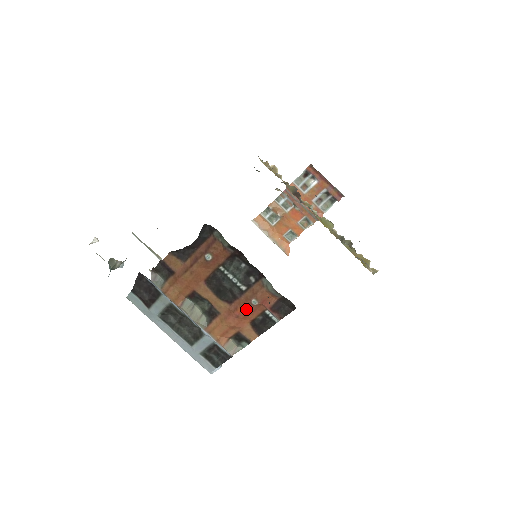
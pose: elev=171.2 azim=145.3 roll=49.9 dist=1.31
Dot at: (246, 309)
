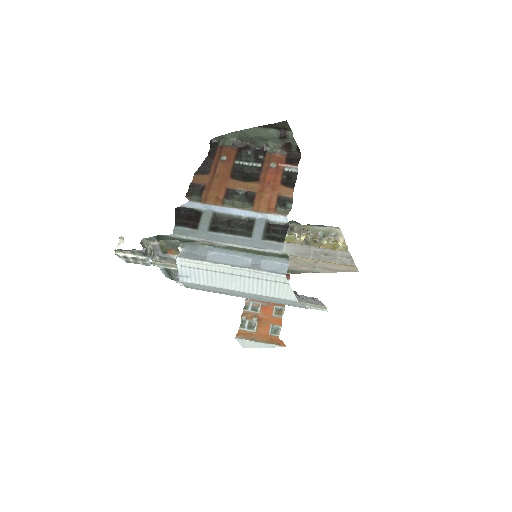
Dot at: (271, 174)
